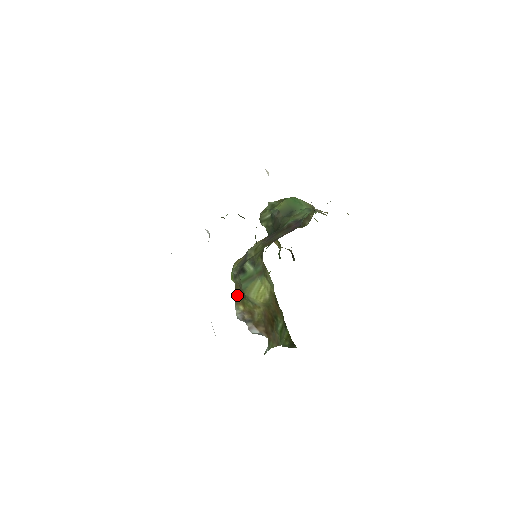
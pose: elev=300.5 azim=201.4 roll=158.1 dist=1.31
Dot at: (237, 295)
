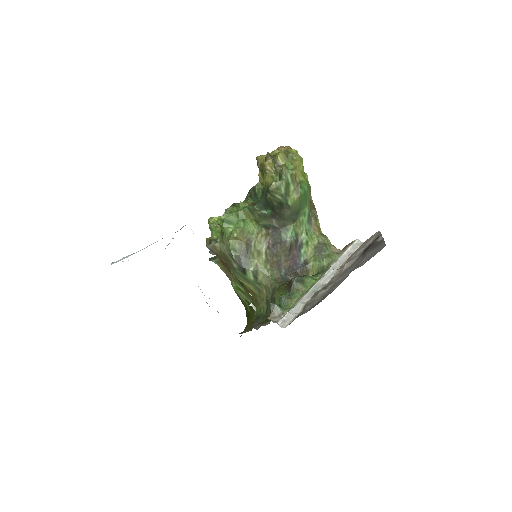
Dot at: (220, 249)
